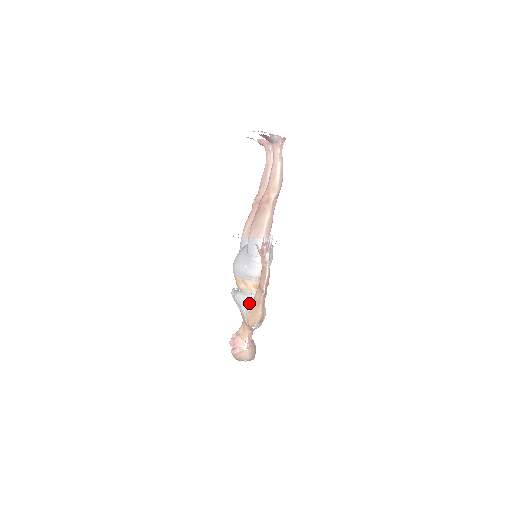
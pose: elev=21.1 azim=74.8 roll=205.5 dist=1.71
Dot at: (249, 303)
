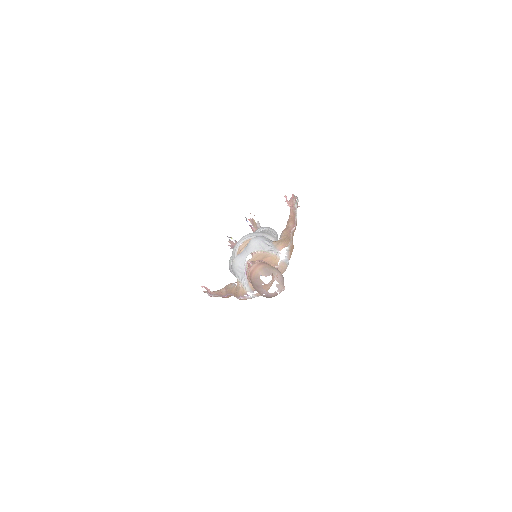
Dot at: (272, 241)
